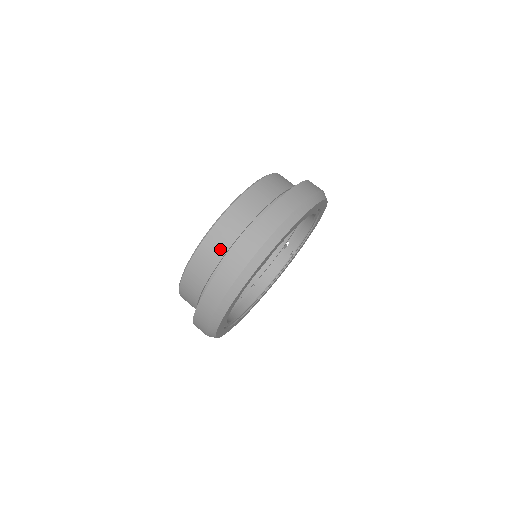
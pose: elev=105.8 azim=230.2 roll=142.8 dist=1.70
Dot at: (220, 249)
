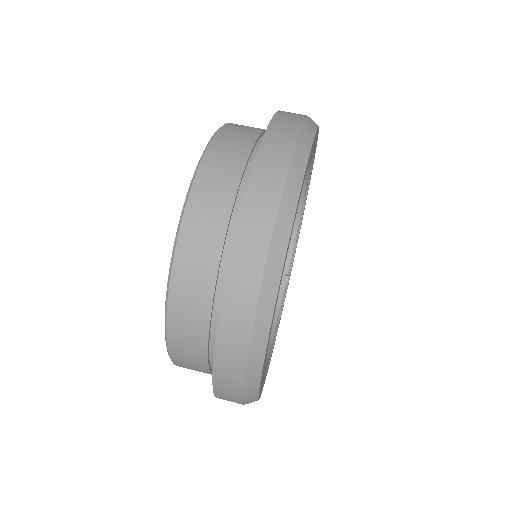
Dot at: (228, 181)
